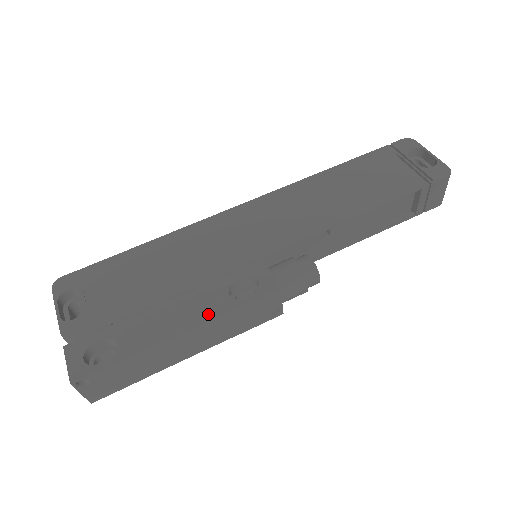
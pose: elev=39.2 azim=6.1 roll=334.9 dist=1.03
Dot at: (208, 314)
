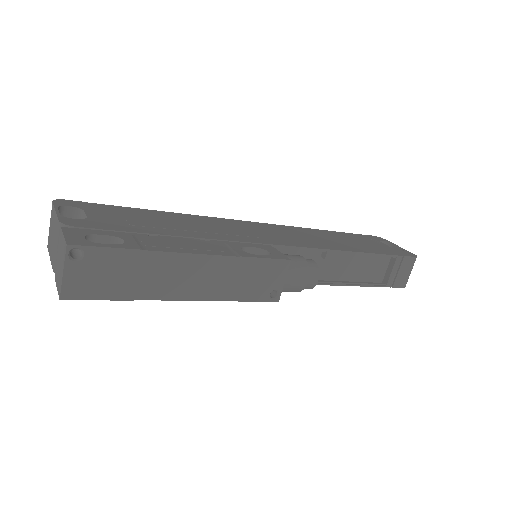
Dot at: (222, 252)
